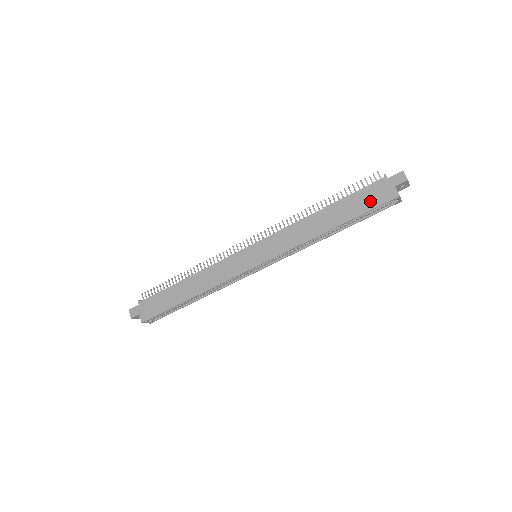
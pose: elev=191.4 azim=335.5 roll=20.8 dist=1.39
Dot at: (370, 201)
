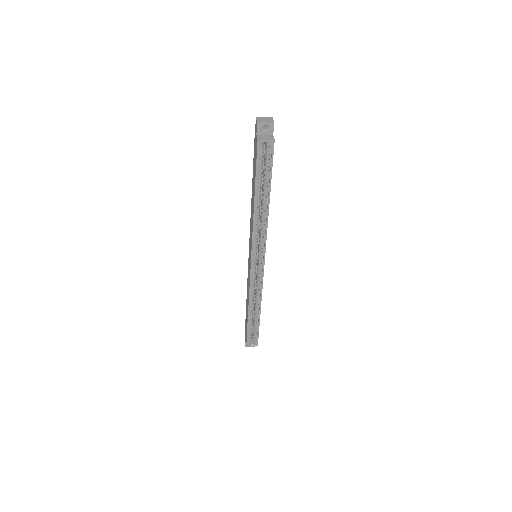
Dot at: (255, 160)
